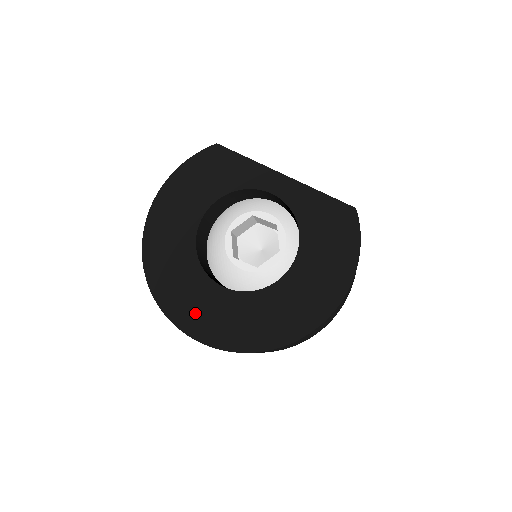
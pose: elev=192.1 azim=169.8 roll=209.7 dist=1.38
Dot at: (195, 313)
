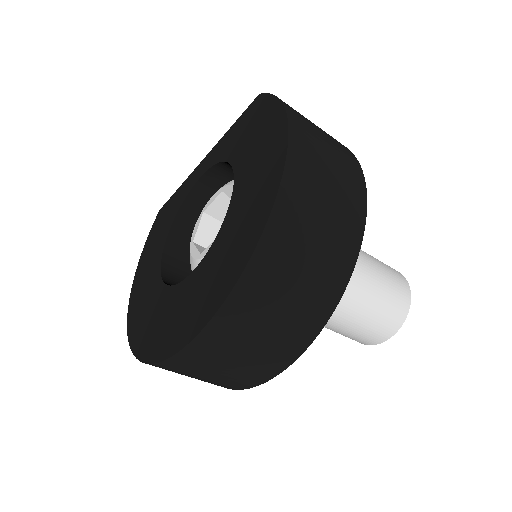
Dot at: (174, 327)
